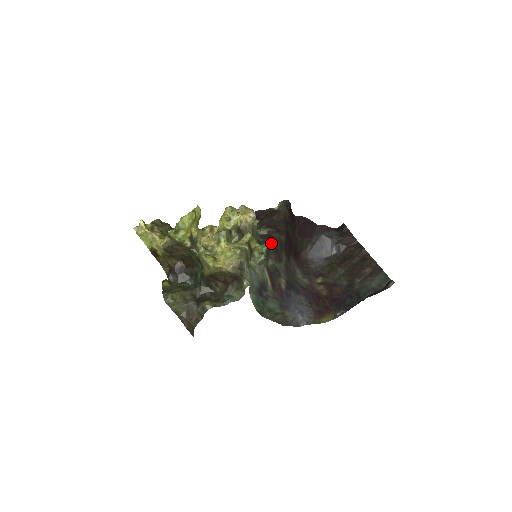
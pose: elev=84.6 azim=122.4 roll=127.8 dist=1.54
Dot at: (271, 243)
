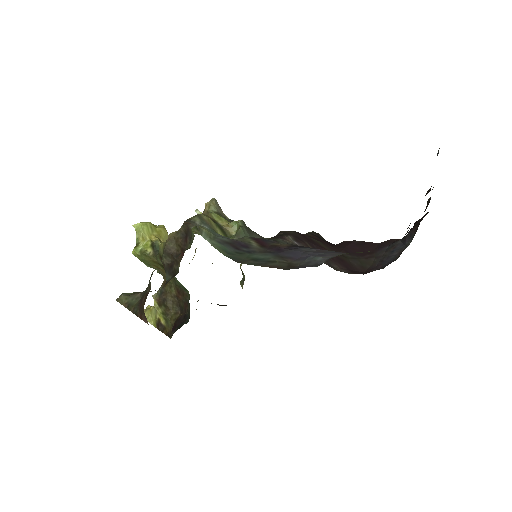
Dot at: occluded
